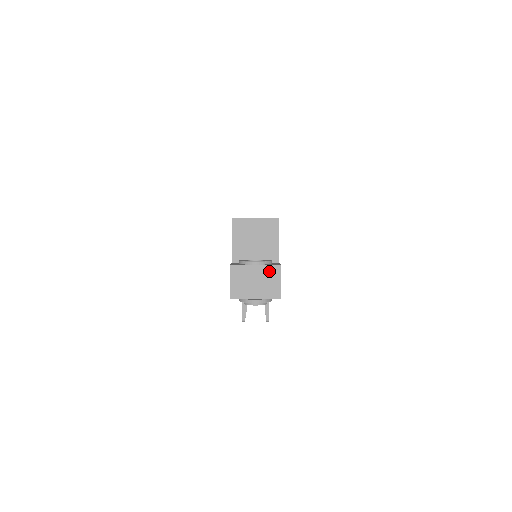
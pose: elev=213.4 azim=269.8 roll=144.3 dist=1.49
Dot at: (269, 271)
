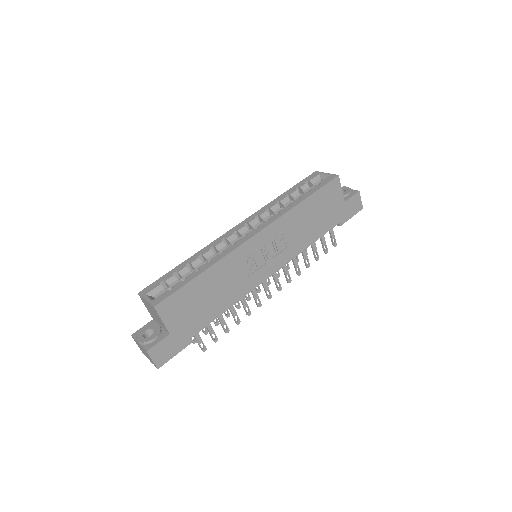
Dot at: (145, 351)
